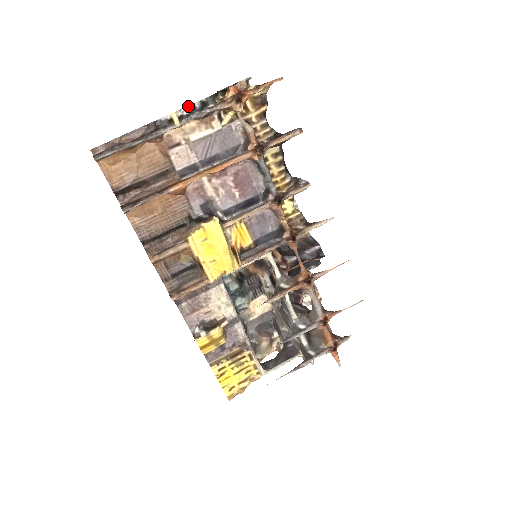
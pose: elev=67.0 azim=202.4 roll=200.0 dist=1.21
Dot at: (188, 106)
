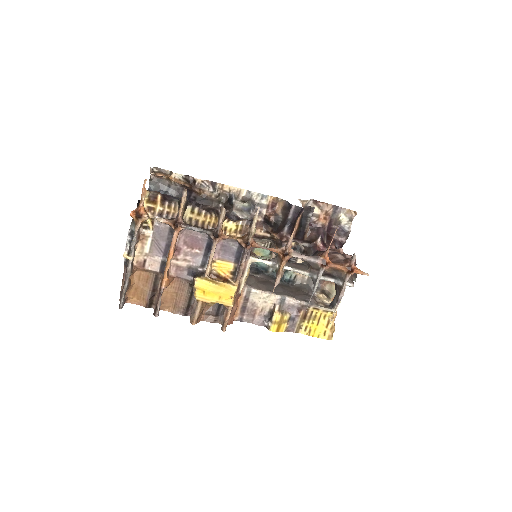
Dot at: (126, 244)
